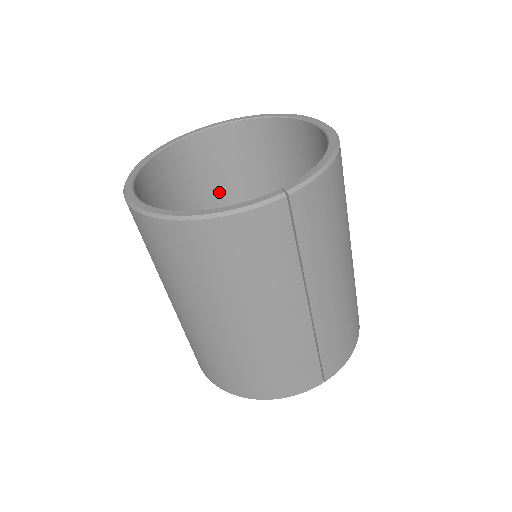
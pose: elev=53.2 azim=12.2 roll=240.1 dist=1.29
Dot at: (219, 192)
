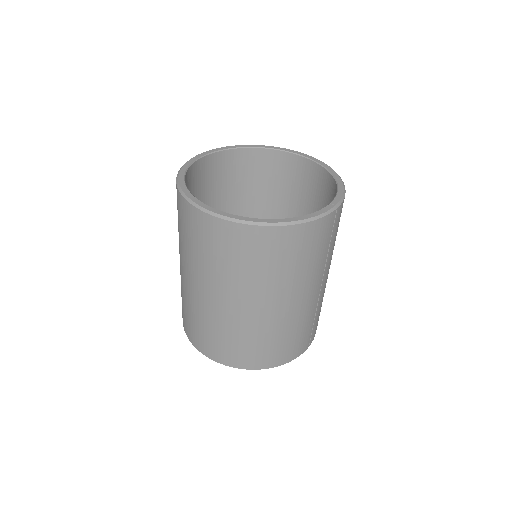
Dot at: (208, 205)
